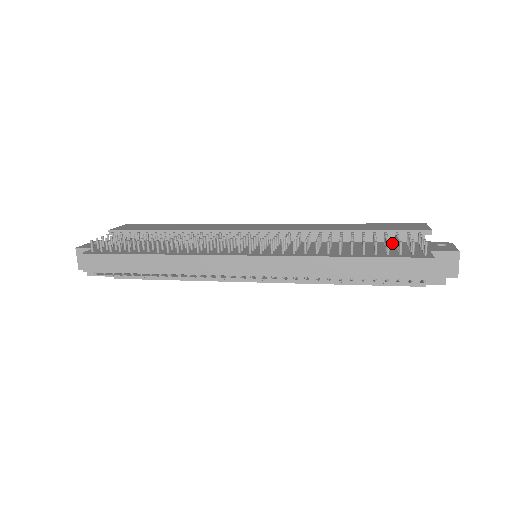
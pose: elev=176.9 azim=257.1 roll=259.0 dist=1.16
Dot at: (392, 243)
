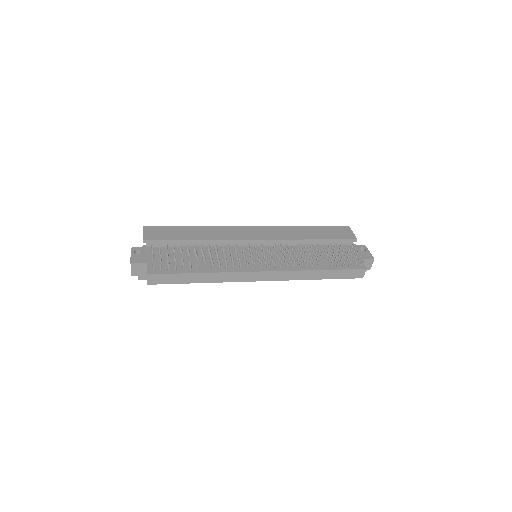
Dot at: occluded
